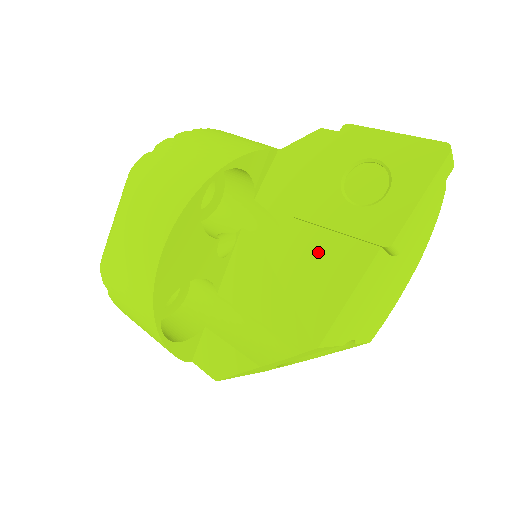
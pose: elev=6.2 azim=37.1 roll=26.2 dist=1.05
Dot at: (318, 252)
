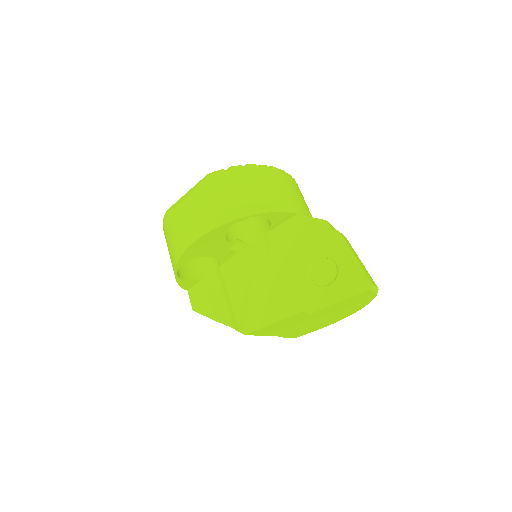
Dot at: (277, 288)
